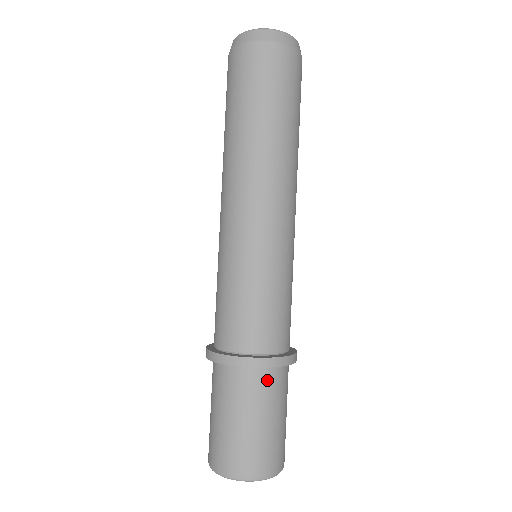
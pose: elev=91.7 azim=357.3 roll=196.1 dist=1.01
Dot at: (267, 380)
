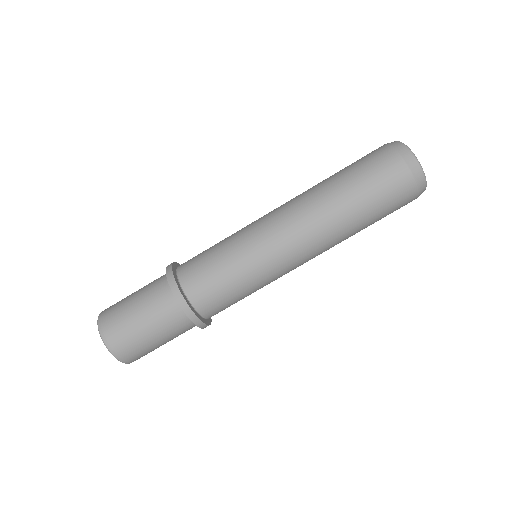
Dot at: (171, 308)
